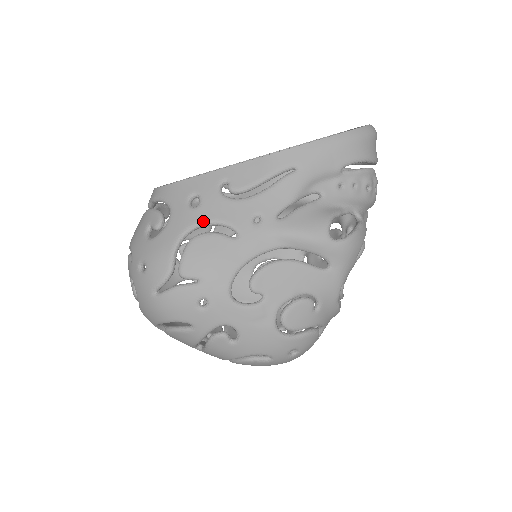
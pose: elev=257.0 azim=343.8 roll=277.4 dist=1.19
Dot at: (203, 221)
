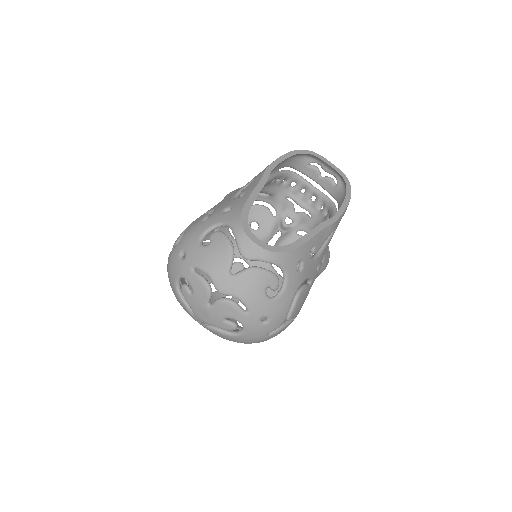
Dot at: occluded
